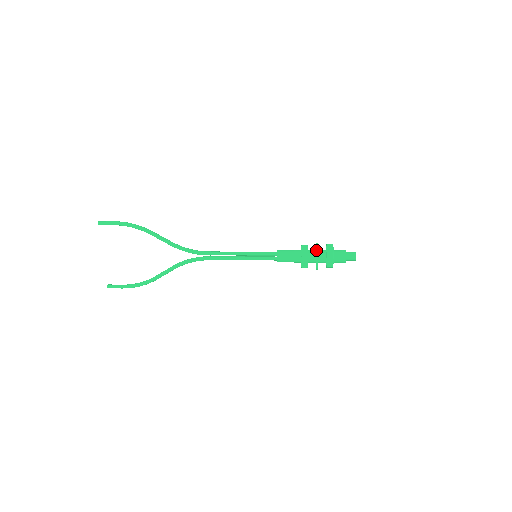
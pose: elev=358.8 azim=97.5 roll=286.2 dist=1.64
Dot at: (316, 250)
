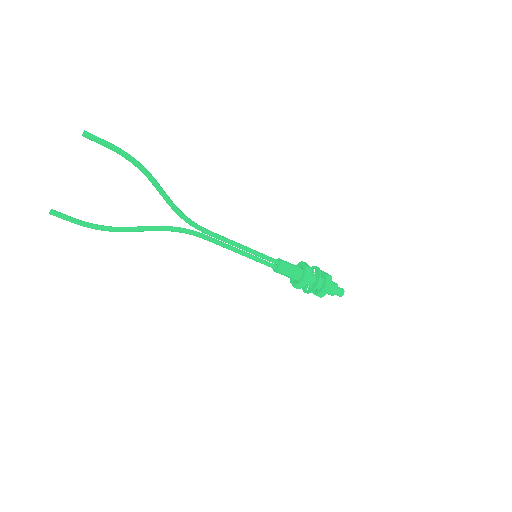
Dot at: (318, 279)
